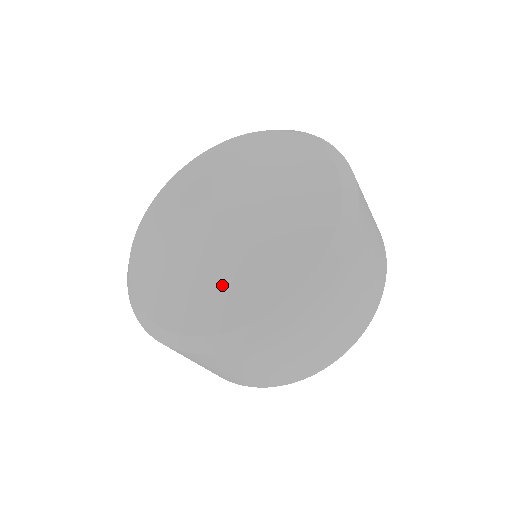
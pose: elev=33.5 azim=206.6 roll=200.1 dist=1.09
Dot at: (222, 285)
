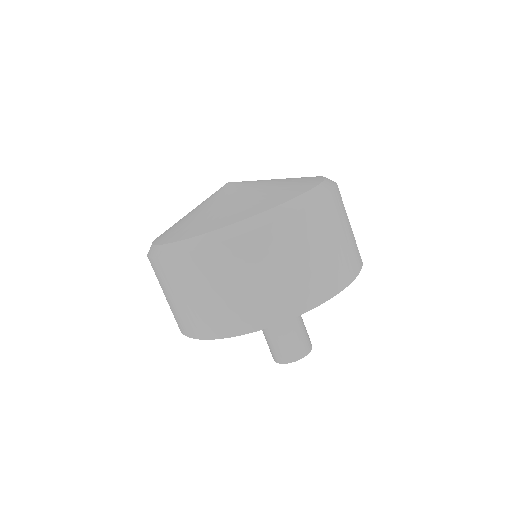
Dot at: (190, 221)
